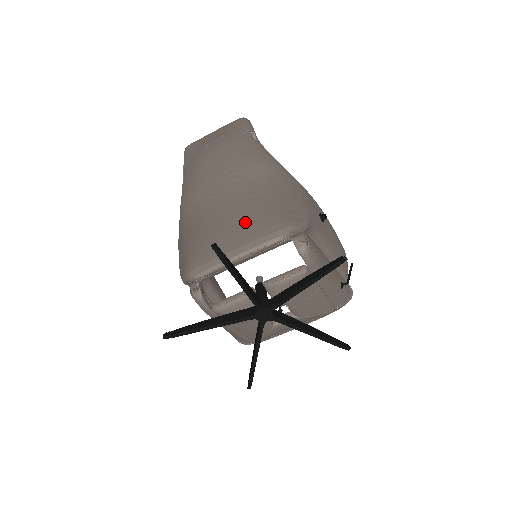
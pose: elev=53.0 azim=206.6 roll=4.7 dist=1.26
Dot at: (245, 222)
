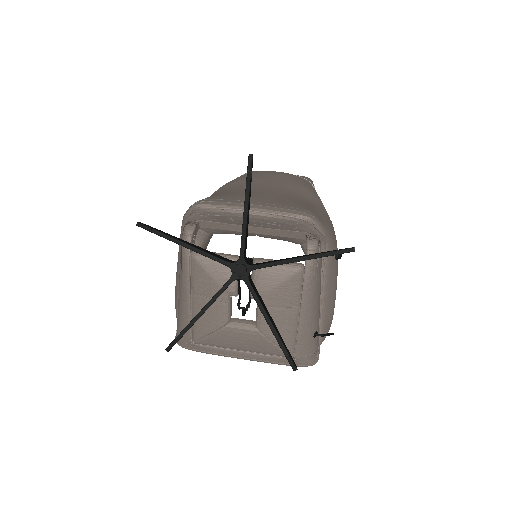
Dot at: (275, 199)
